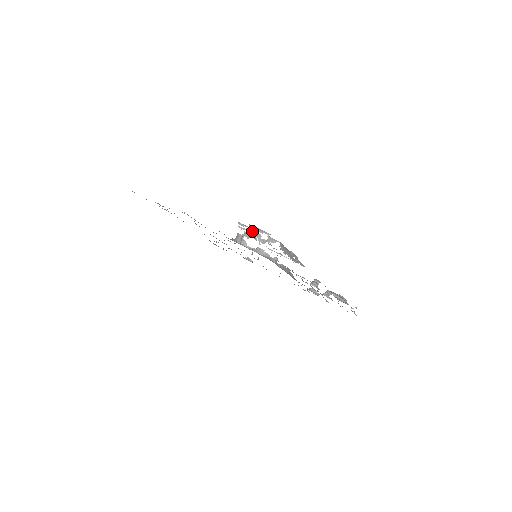
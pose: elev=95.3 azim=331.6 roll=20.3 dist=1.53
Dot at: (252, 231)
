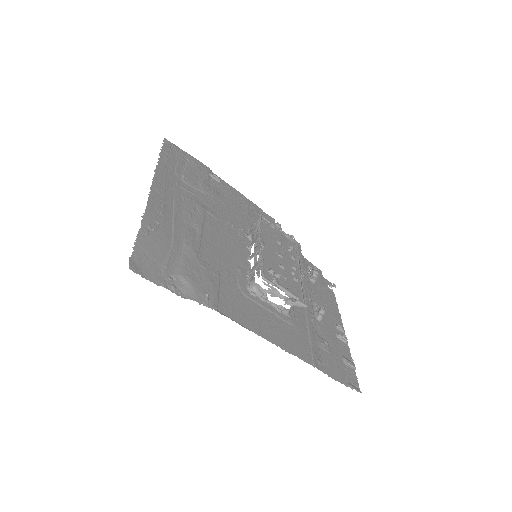
Dot at: occluded
